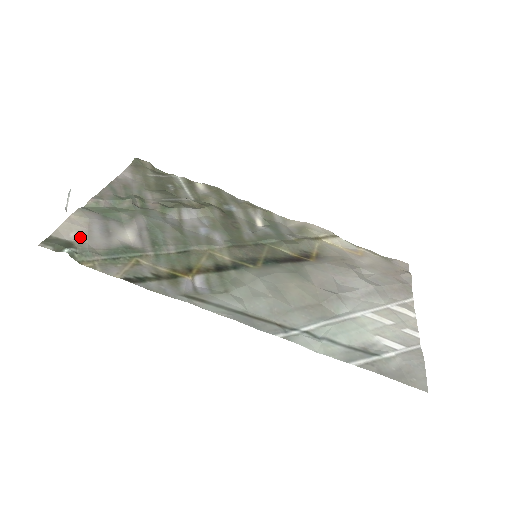
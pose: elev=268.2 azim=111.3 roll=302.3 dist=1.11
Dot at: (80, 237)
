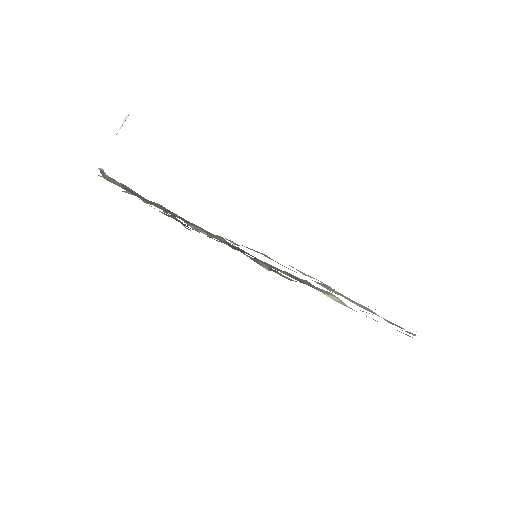
Dot at: occluded
